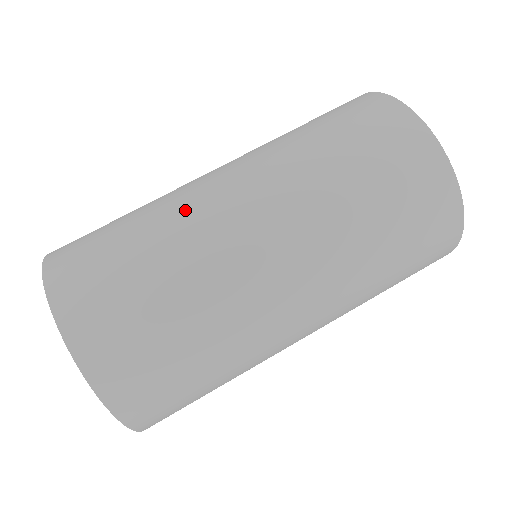
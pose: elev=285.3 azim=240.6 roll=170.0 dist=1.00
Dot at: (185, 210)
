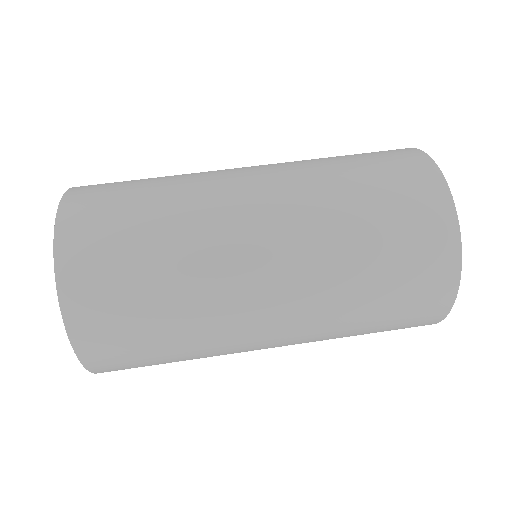
Dot at: (207, 225)
